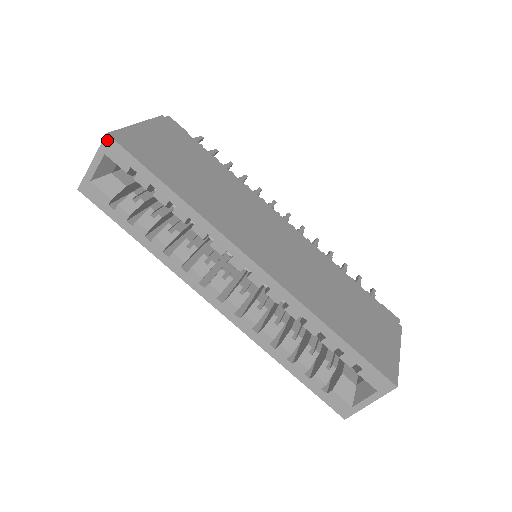
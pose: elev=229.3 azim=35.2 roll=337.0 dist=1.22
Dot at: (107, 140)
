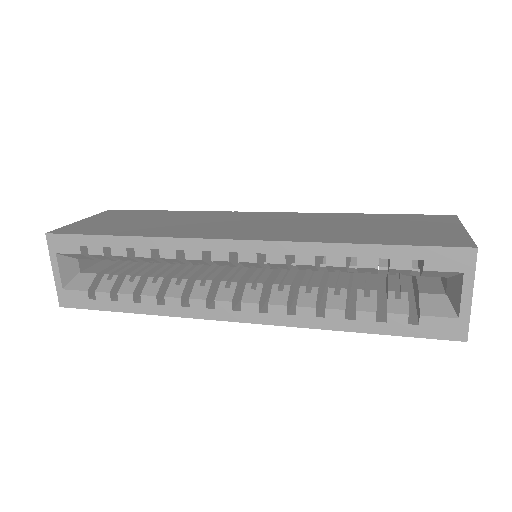
Dot at: (49, 239)
